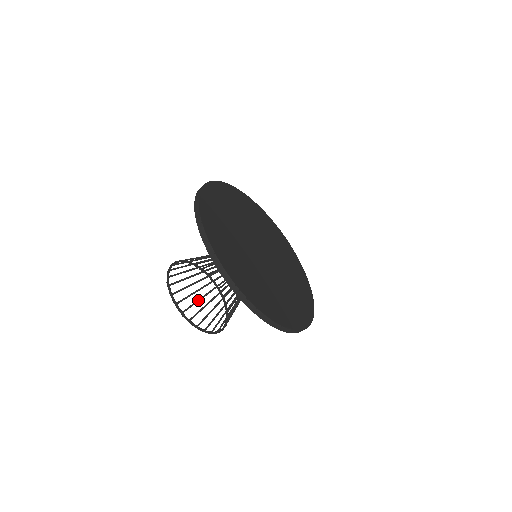
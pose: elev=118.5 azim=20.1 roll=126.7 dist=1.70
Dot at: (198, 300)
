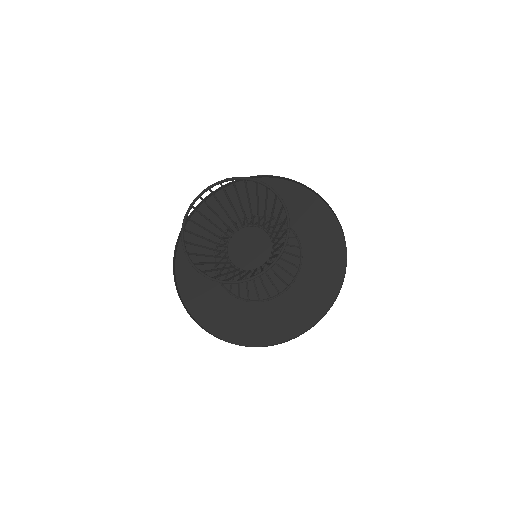
Dot at: (266, 202)
